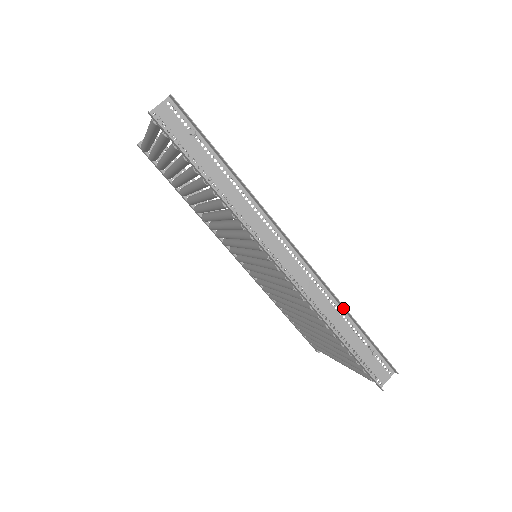
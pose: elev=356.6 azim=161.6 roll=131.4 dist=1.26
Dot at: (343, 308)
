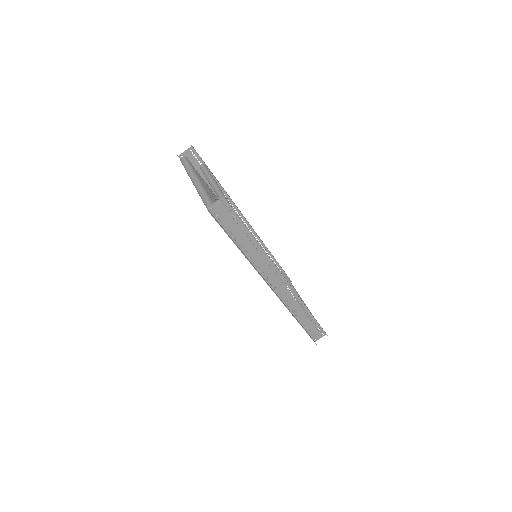
Dot at: (306, 307)
